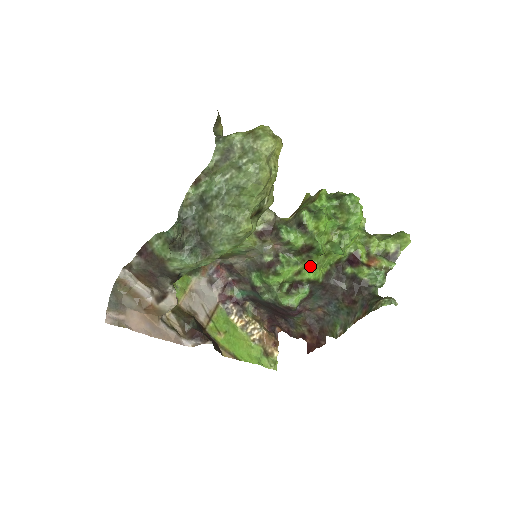
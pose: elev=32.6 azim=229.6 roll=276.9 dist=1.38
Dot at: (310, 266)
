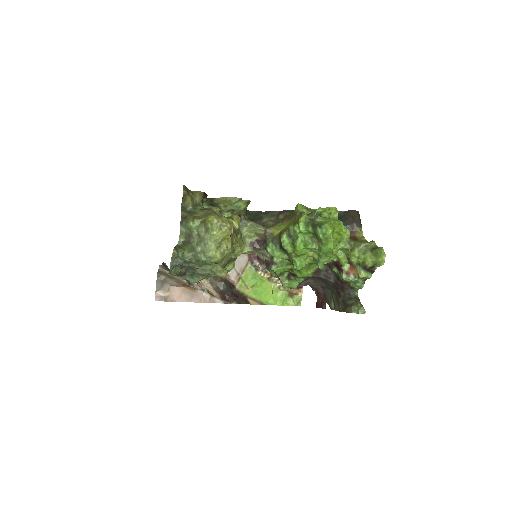
Dot at: occluded
